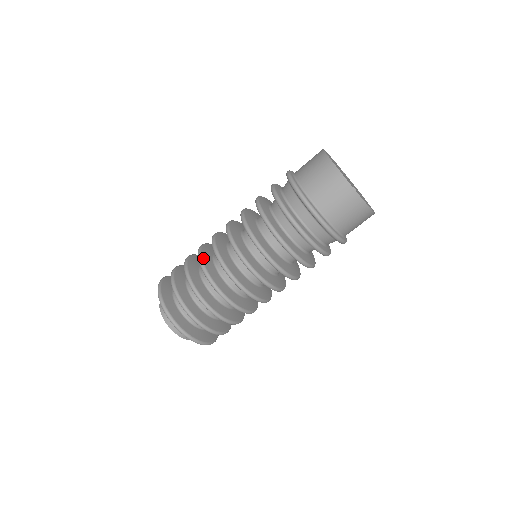
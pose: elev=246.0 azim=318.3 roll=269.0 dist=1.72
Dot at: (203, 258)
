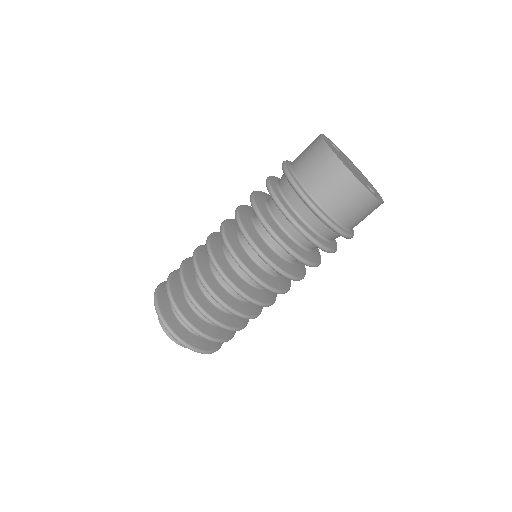
Dot at: (215, 292)
